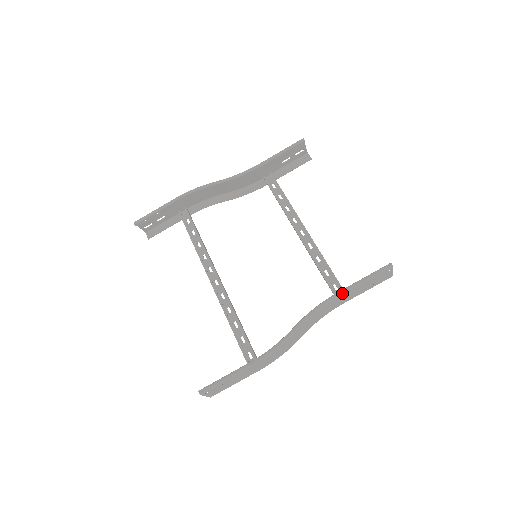
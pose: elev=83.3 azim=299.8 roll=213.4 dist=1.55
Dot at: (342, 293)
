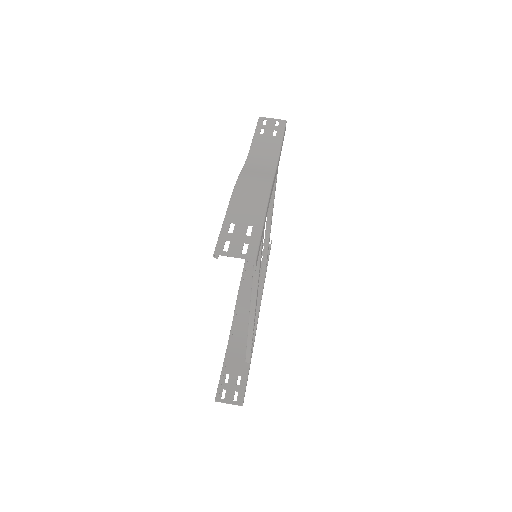
Dot at: (251, 146)
